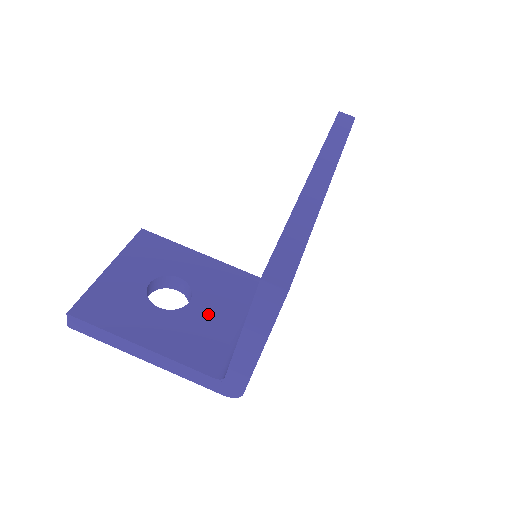
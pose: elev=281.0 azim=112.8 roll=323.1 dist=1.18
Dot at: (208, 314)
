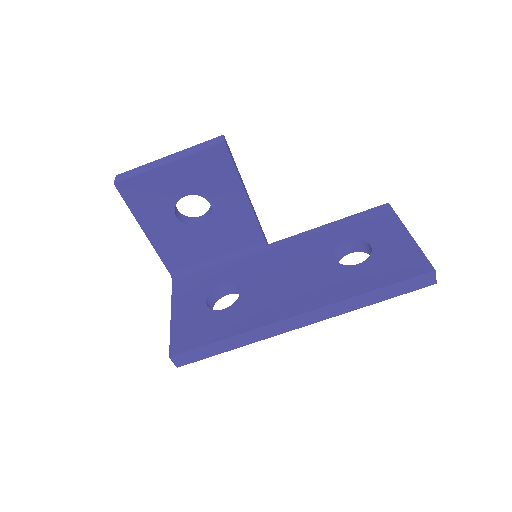
Dot at: (203, 240)
